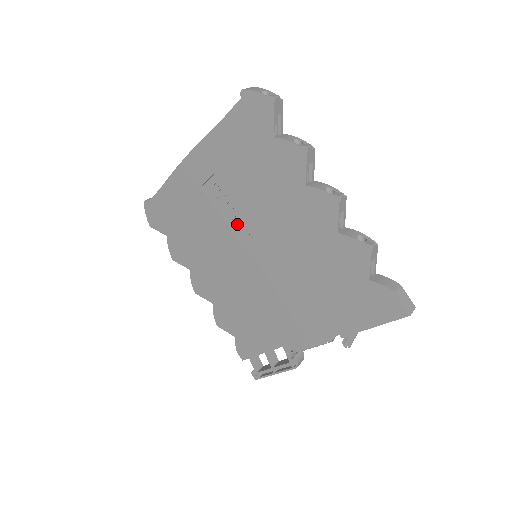
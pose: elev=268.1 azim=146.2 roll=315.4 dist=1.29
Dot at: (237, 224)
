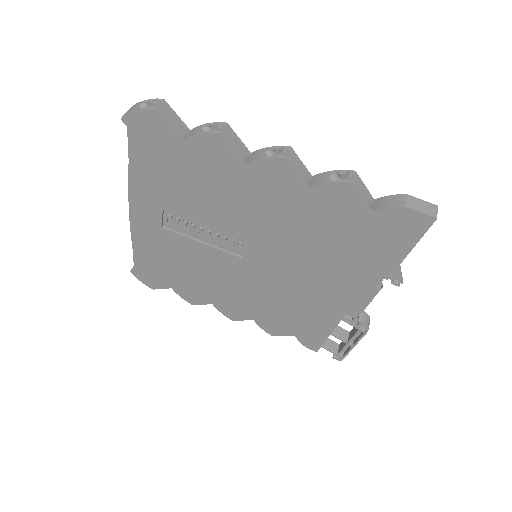
Dot at: (217, 240)
